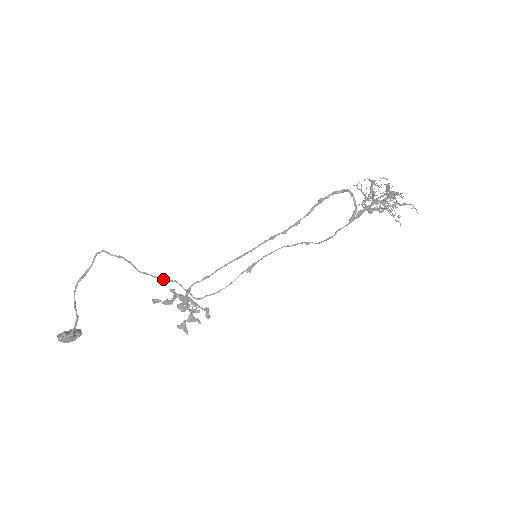
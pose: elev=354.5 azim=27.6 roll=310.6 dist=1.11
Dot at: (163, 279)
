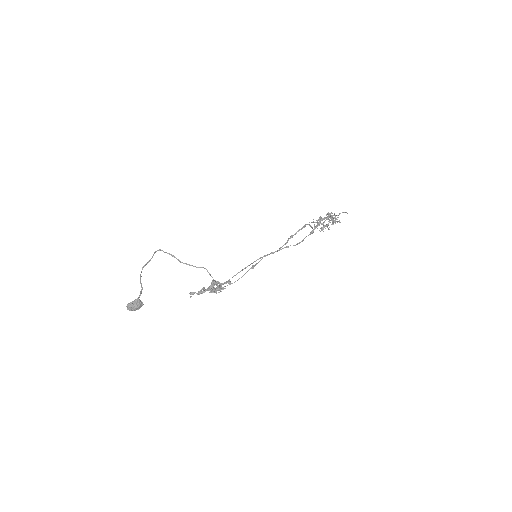
Dot at: (198, 267)
